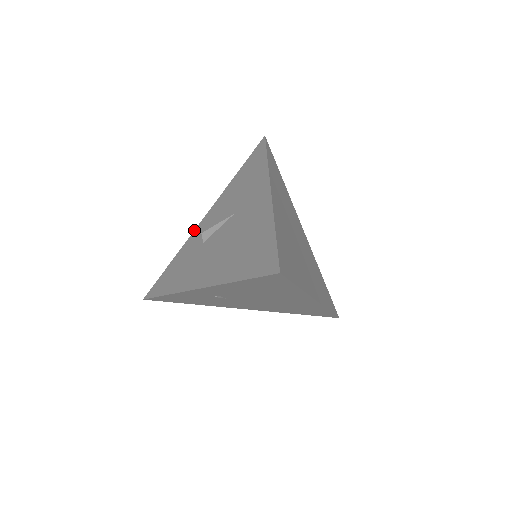
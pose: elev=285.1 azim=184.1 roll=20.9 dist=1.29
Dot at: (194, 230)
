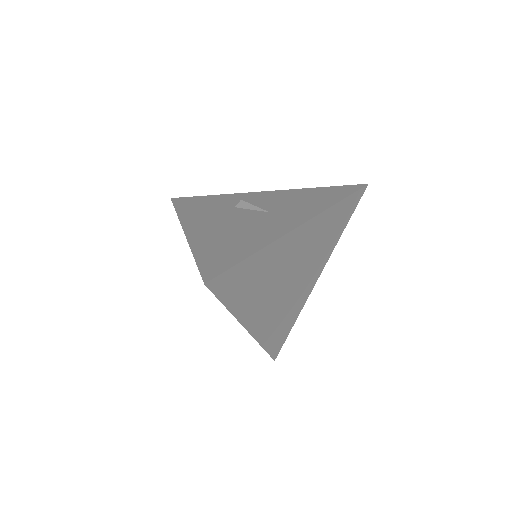
Dot at: (248, 192)
